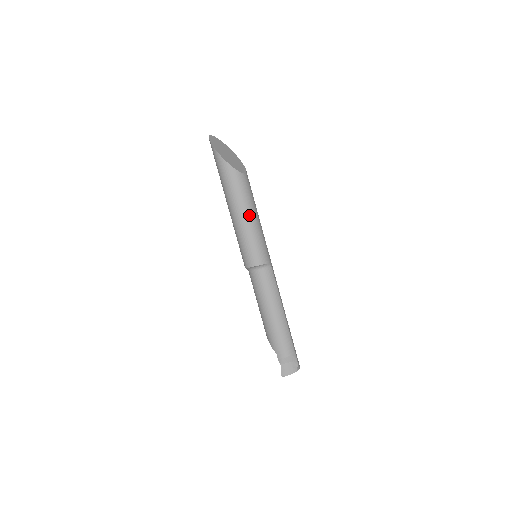
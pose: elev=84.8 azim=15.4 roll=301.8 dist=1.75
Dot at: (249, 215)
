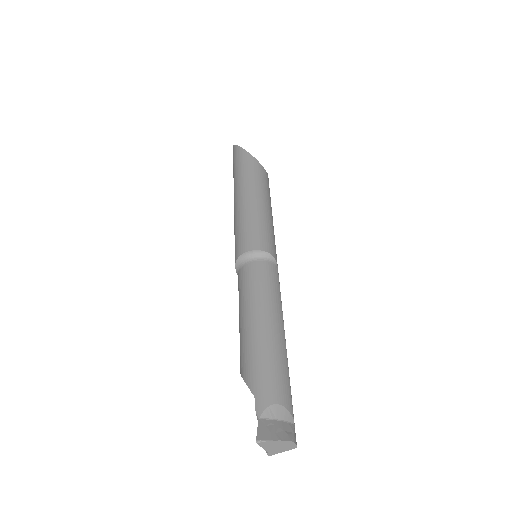
Dot at: (262, 200)
